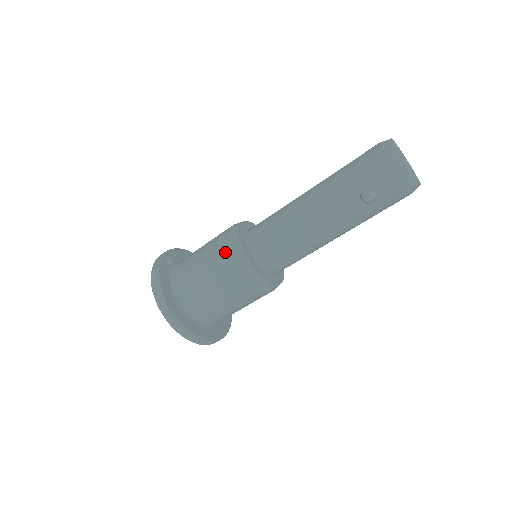
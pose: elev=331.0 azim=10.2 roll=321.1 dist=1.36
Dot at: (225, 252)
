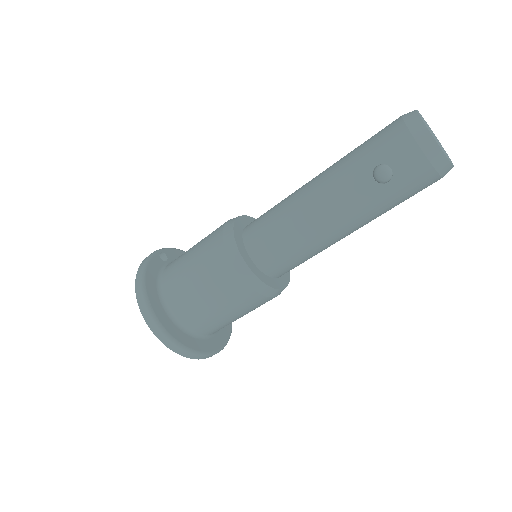
Dot at: (216, 242)
